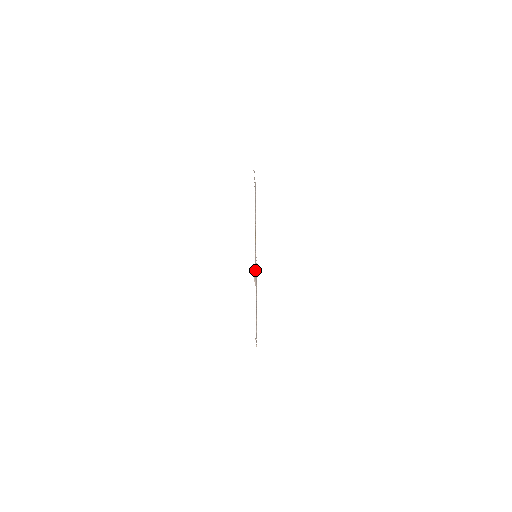
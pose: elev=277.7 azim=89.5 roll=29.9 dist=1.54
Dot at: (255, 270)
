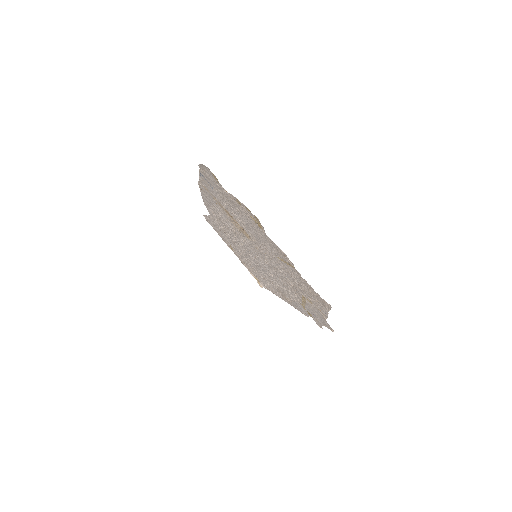
Dot at: (255, 277)
